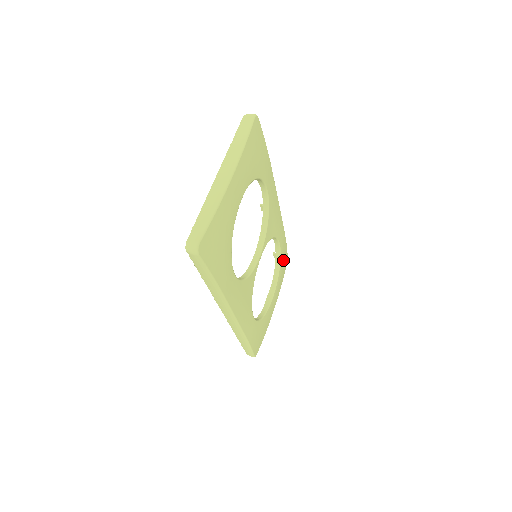
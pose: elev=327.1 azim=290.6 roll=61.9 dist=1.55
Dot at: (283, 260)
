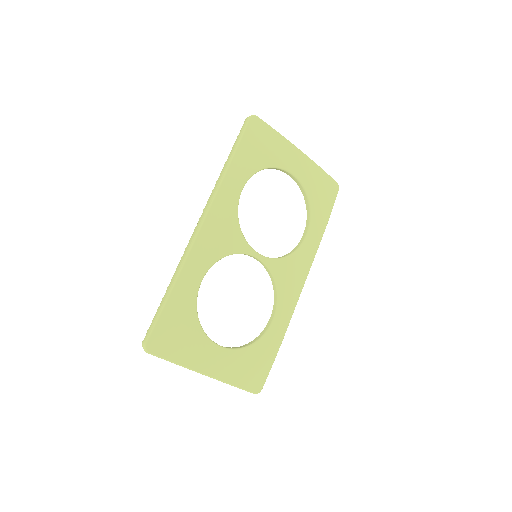
Dot at: (260, 356)
